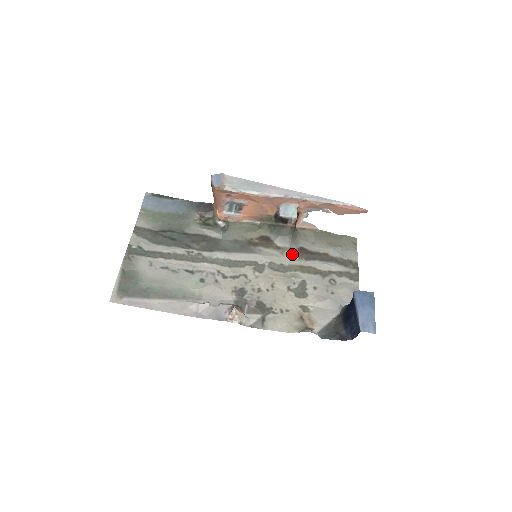
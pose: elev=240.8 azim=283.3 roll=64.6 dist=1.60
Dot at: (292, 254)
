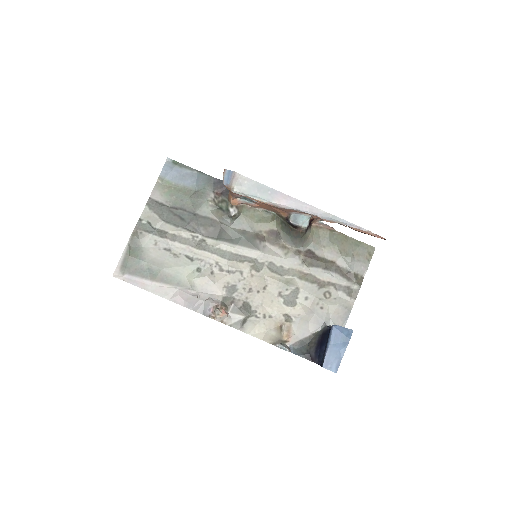
Dot at: (296, 257)
